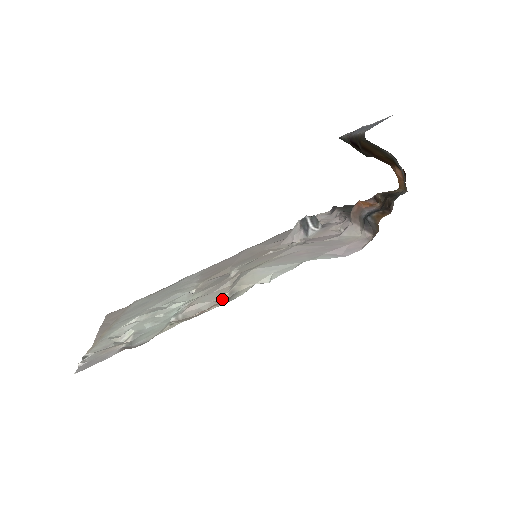
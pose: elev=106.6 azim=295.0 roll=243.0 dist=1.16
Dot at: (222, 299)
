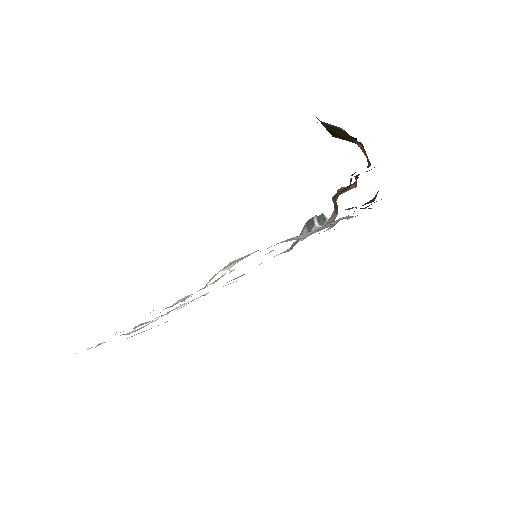
Dot at: occluded
